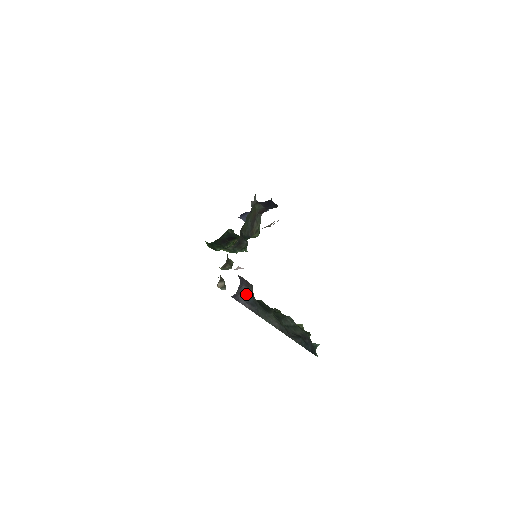
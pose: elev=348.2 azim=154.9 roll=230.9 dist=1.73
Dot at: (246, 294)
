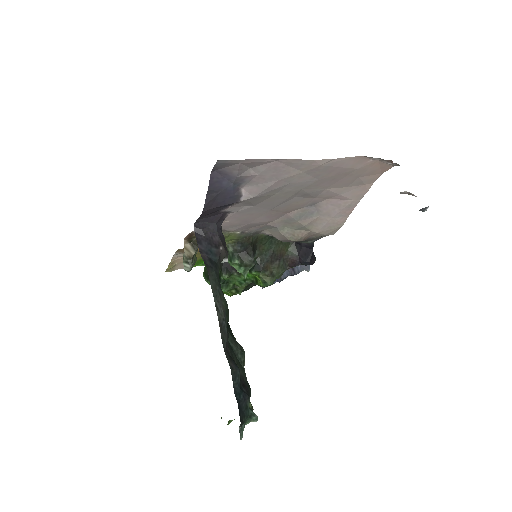
Dot at: (214, 245)
